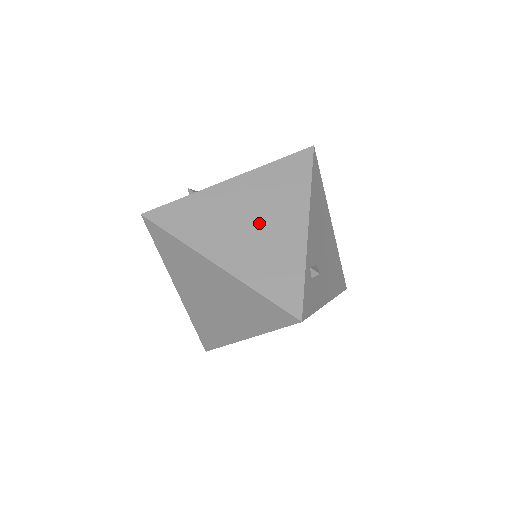
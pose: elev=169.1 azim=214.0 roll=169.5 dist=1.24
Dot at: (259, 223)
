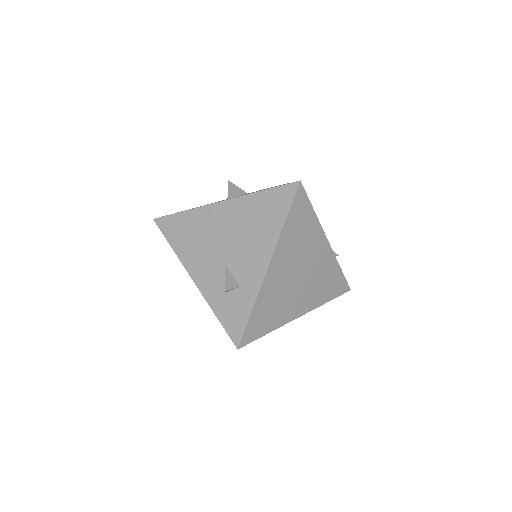
Dot at: (305, 271)
